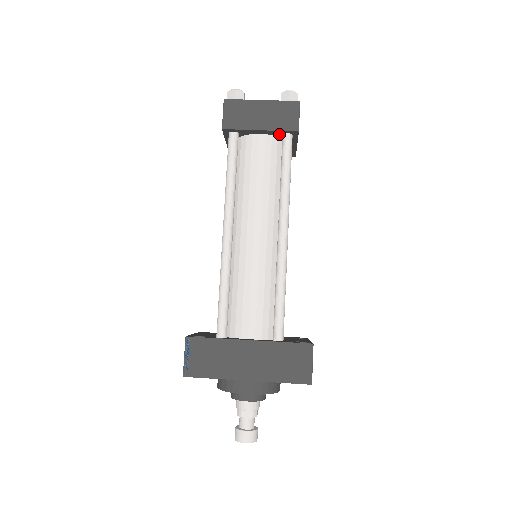
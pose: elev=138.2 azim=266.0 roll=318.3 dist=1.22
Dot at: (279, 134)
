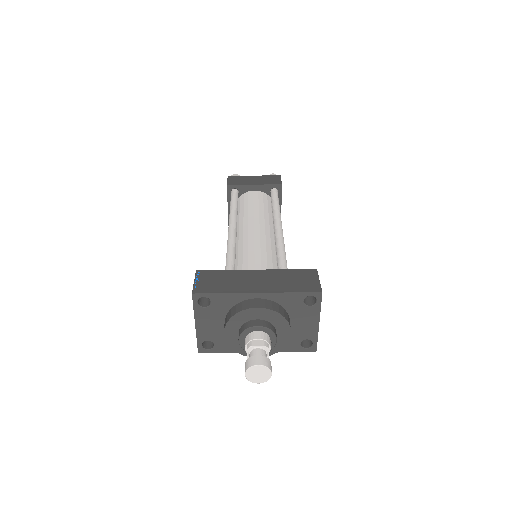
Dot at: (268, 190)
